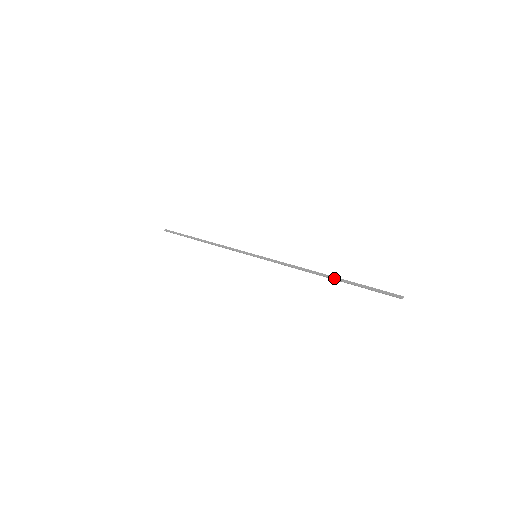
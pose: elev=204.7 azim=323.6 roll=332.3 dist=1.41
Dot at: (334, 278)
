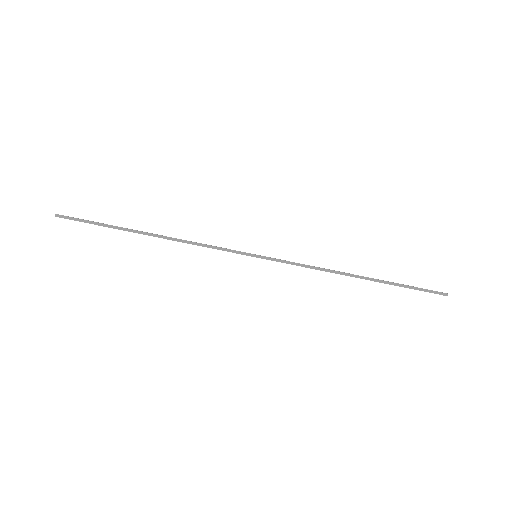
Dot at: (373, 280)
